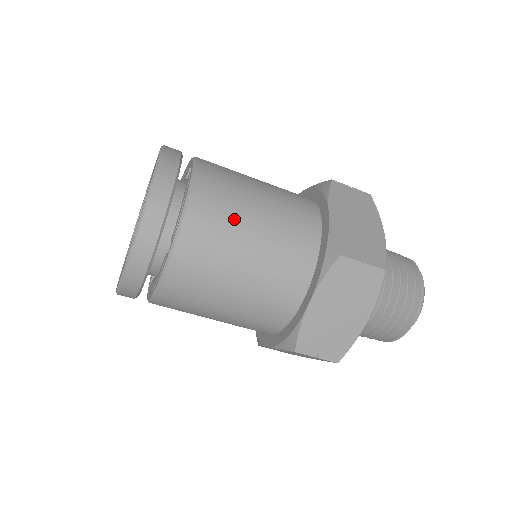
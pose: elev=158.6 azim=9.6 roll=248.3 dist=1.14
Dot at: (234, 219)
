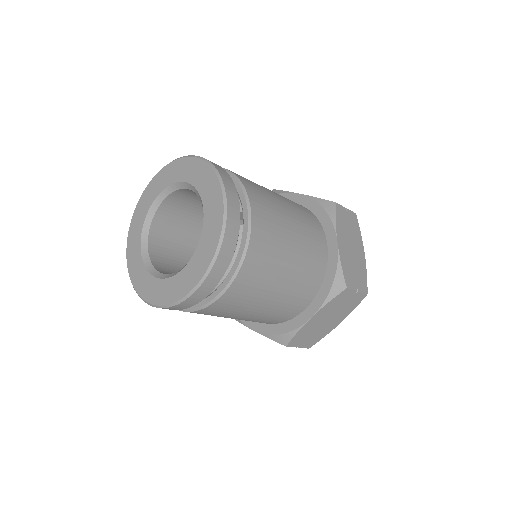
Dot at: (266, 190)
